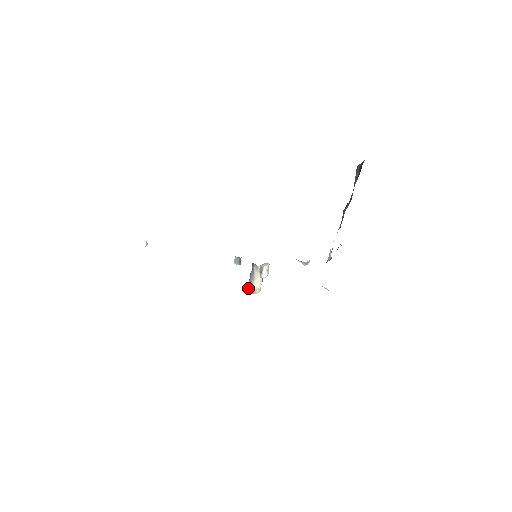
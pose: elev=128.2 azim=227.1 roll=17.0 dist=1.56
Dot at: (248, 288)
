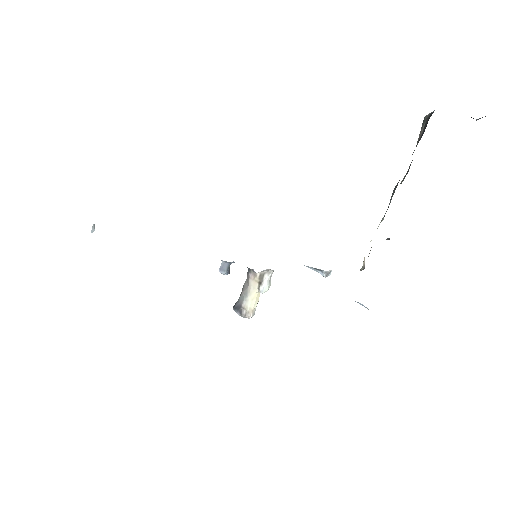
Dot at: (237, 309)
